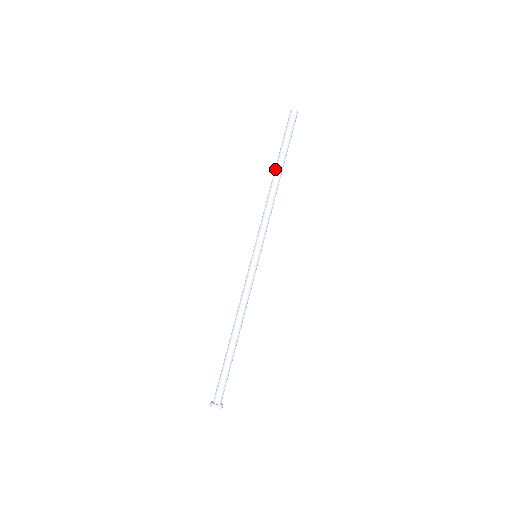
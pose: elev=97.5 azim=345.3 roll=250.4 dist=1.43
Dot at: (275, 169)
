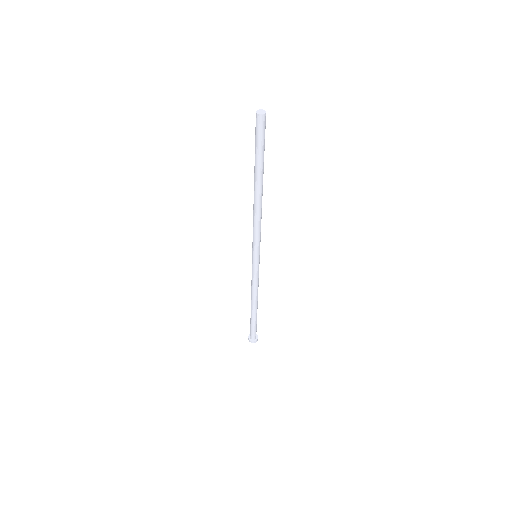
Dot at: occluded
